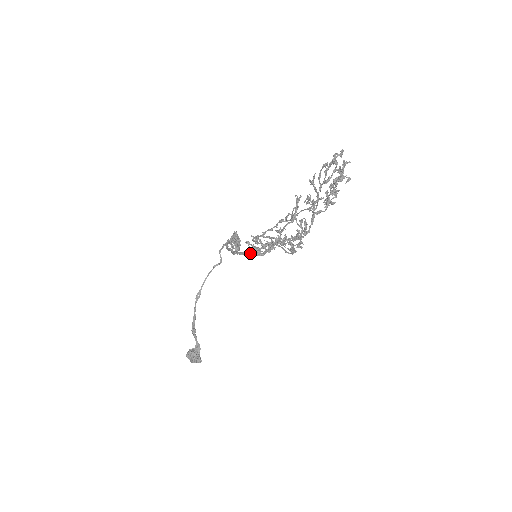
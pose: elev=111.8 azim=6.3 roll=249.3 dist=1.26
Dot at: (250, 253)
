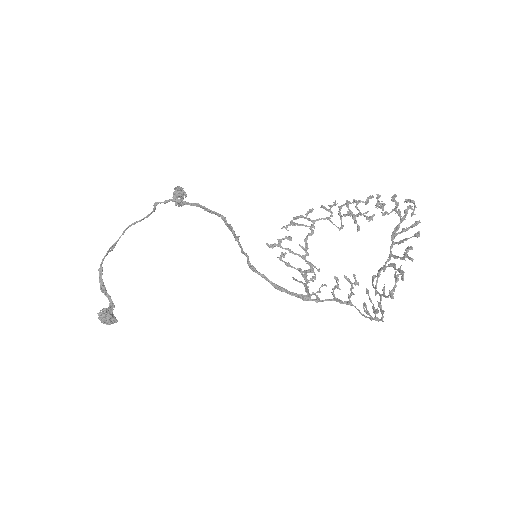
Dot at: (307, 298)
